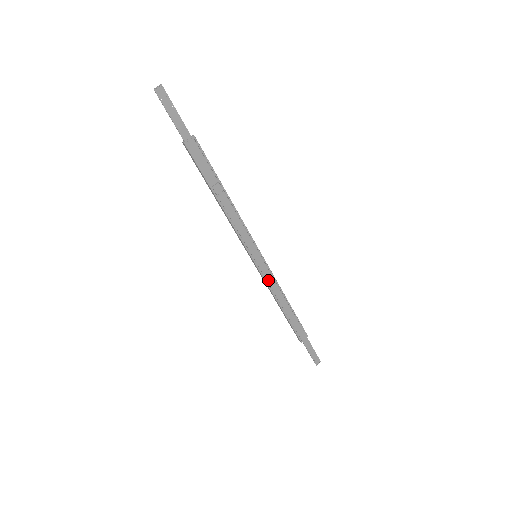
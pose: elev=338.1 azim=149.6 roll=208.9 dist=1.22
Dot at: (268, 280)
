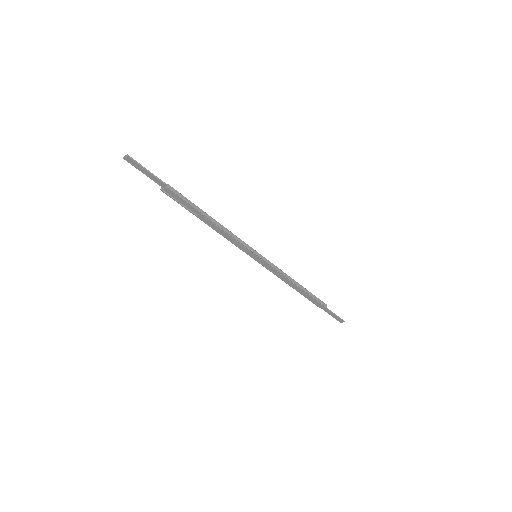
Dot at: (272, 271)
